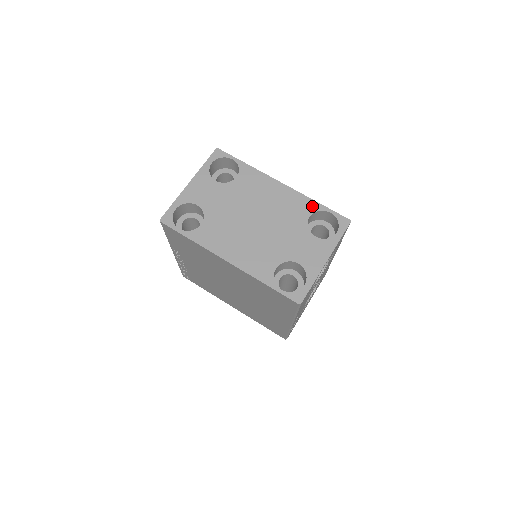
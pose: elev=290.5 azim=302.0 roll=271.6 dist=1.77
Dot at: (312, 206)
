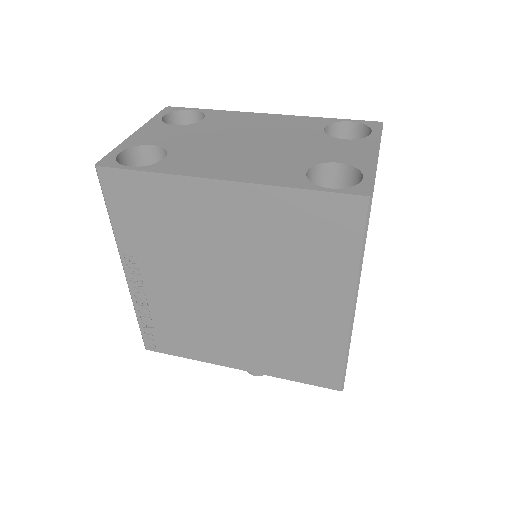
Dot at: (321, 121)
